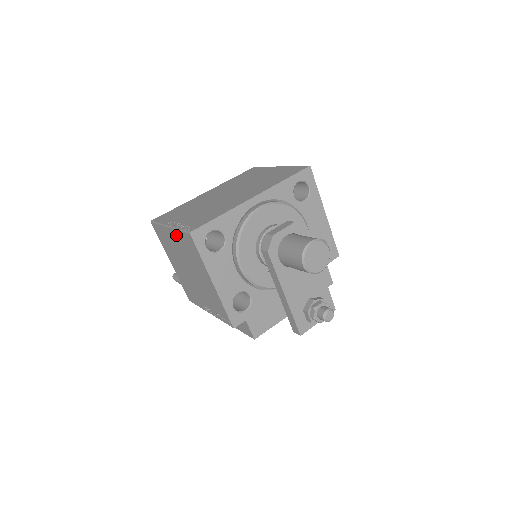
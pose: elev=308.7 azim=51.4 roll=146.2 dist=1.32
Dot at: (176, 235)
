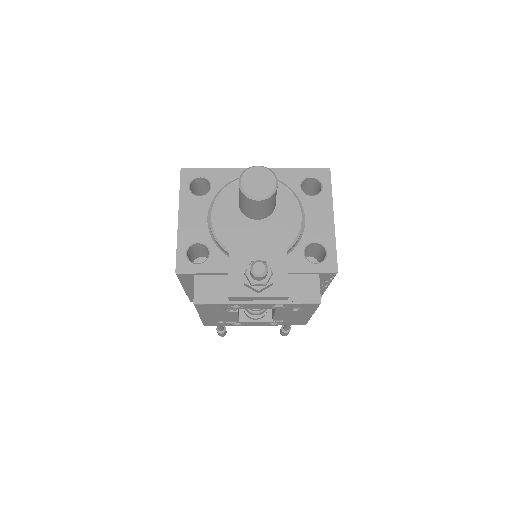
Dot at: occluded
